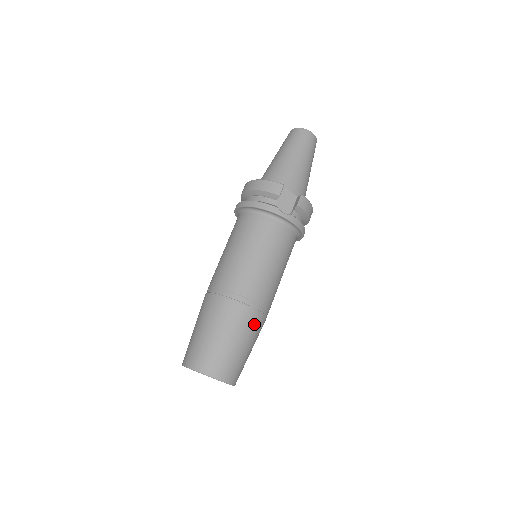
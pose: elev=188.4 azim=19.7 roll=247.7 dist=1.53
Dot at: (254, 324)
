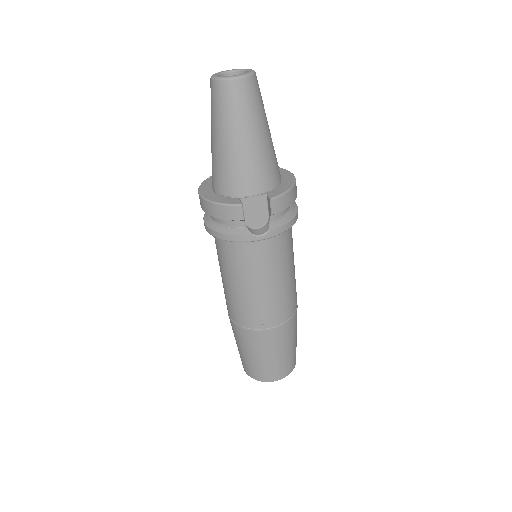
Dot at: (287, 332)
